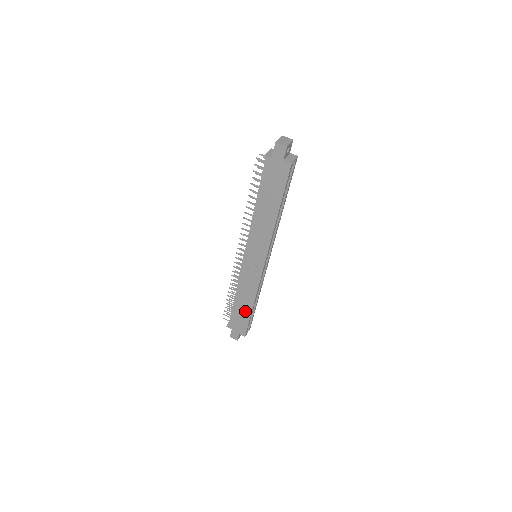
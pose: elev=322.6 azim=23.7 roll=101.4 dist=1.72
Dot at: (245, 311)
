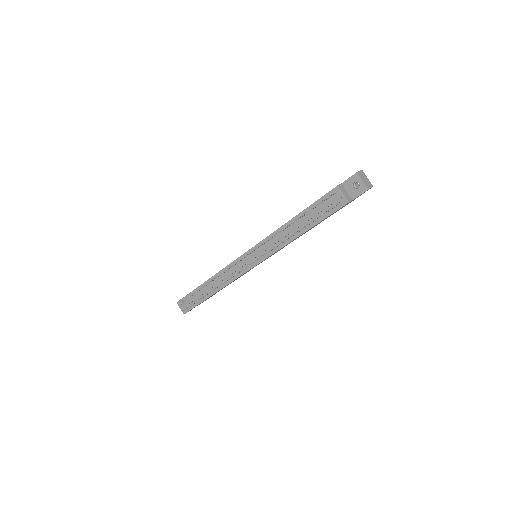
Dot at: occluded
